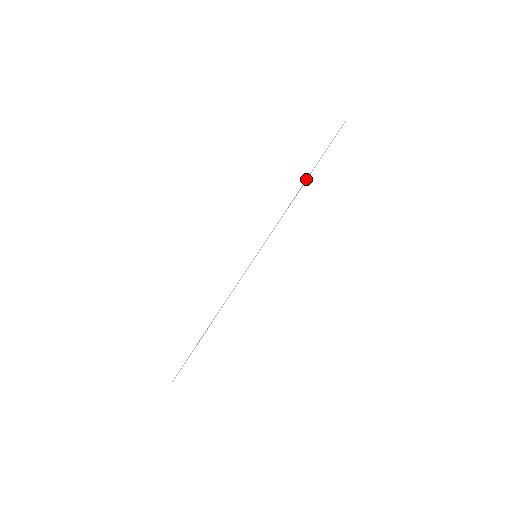
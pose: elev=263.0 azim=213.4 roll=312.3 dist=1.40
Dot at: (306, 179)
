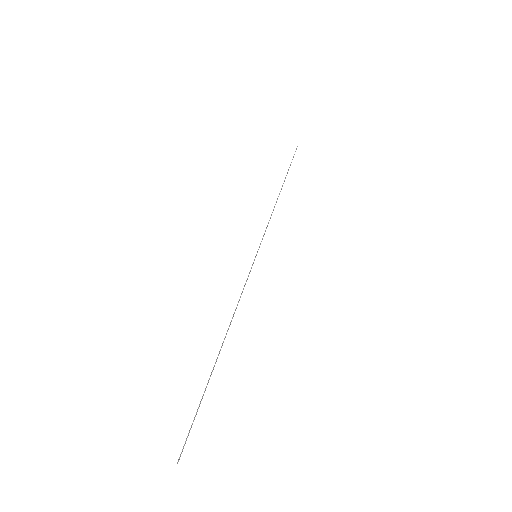
Dot at: (282, 186)
